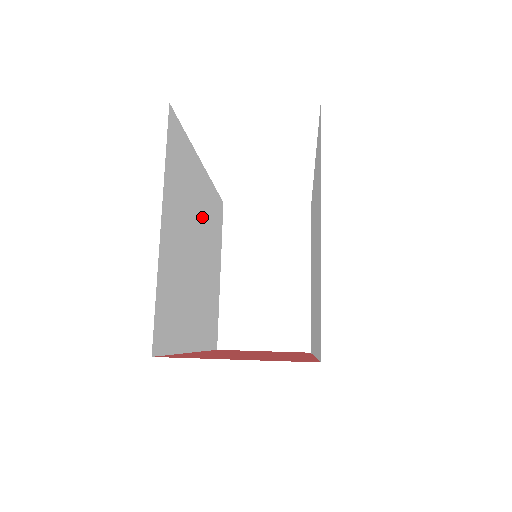
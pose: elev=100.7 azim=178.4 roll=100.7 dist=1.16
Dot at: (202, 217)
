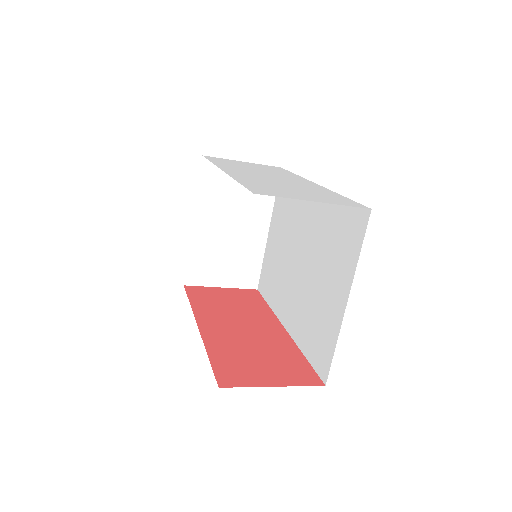
Dot at: occluded
